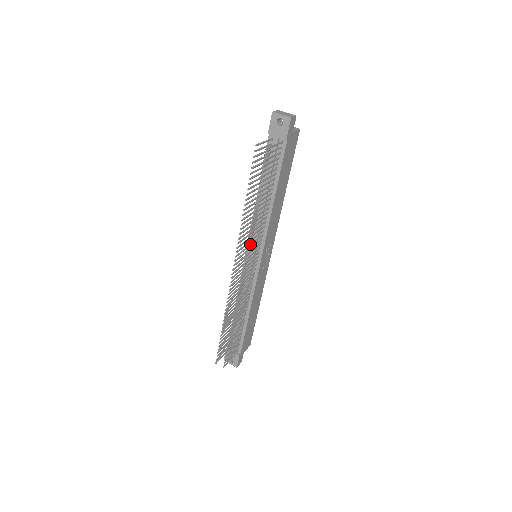
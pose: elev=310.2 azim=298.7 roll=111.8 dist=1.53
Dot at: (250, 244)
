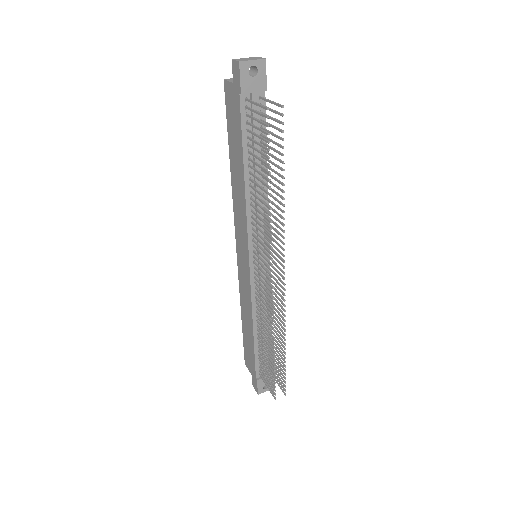
Dot at: (280, 239)
